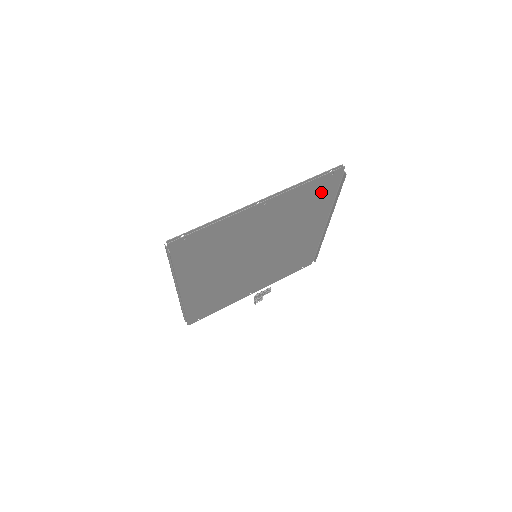
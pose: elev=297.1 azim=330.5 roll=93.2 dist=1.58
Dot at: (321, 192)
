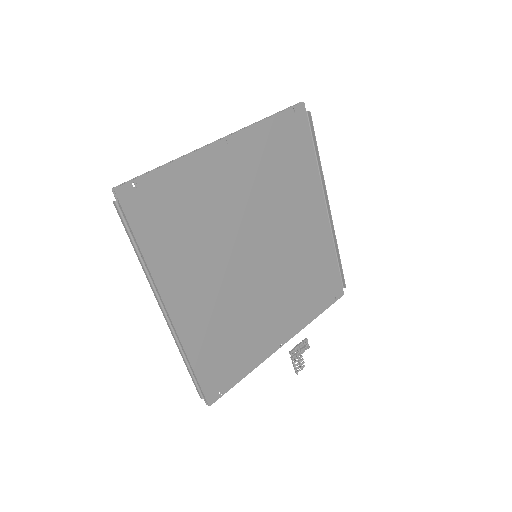
Dot at: (293, 143)
